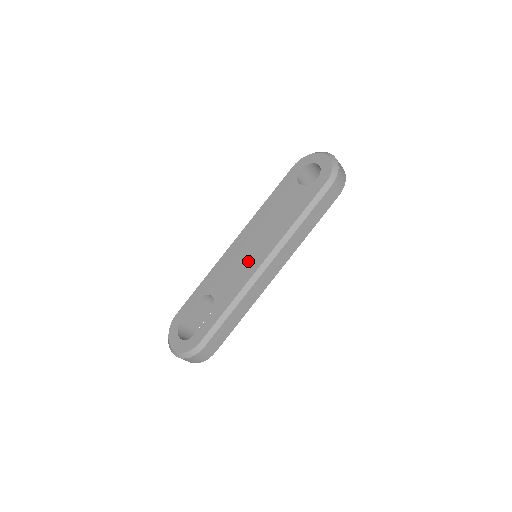
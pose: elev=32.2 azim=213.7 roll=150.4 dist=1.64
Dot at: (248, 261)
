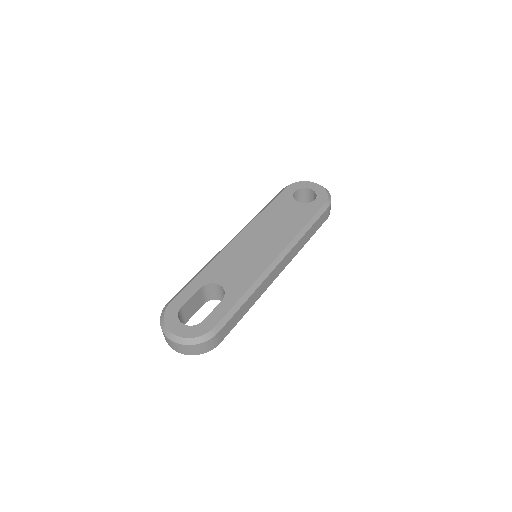
Dot at: (258, 256)
